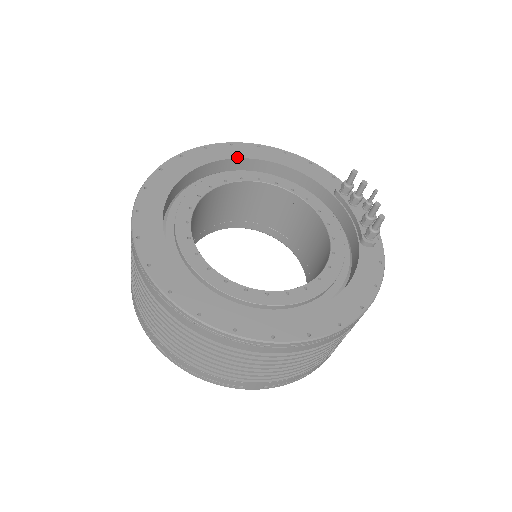
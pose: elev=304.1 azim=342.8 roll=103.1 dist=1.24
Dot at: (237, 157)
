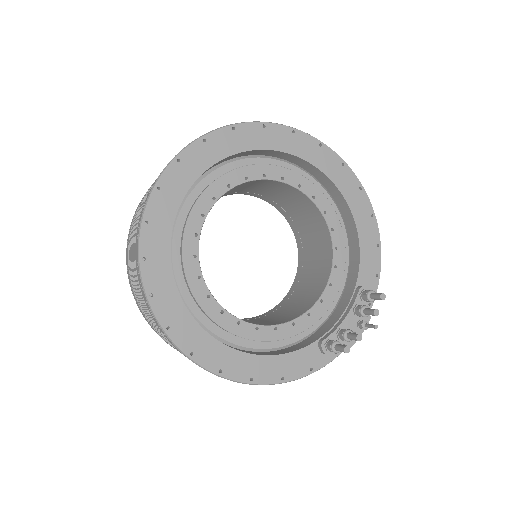
Dot at: (332, 179)
